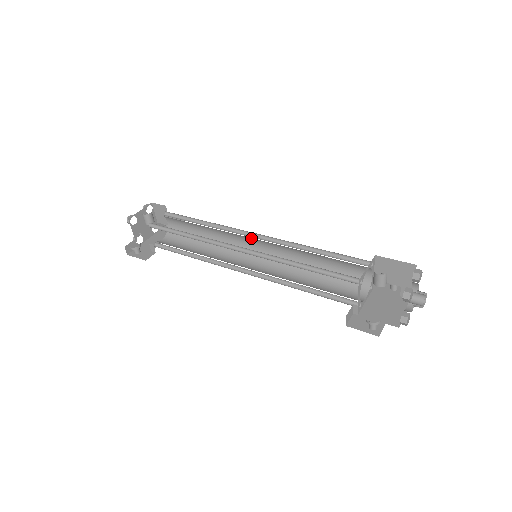
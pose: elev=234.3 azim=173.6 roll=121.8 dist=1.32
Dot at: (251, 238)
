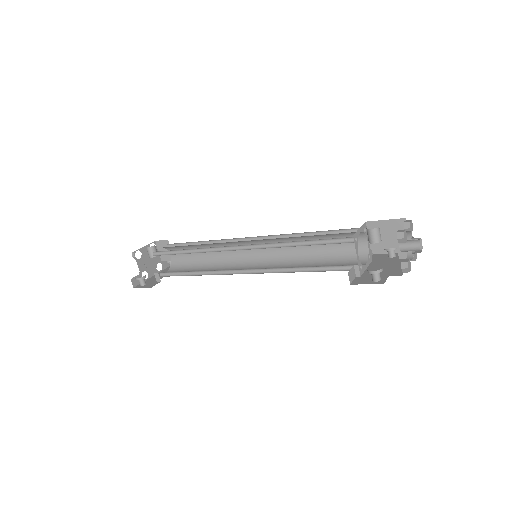
Dot at: (249, 243)
